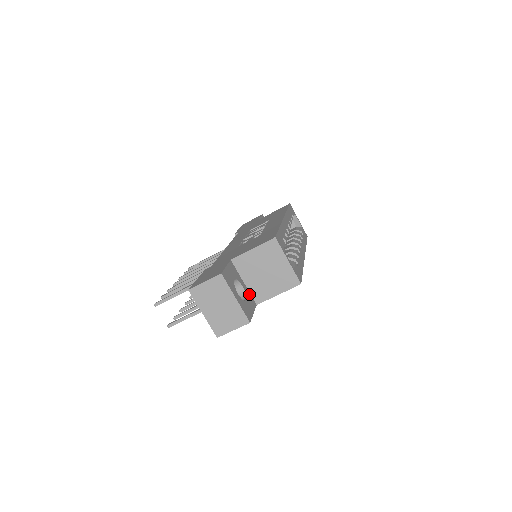
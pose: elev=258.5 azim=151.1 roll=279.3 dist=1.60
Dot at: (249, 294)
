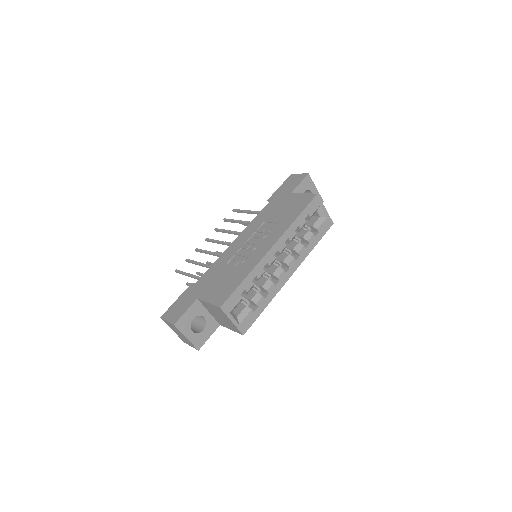
Dot at: (212, 320)
